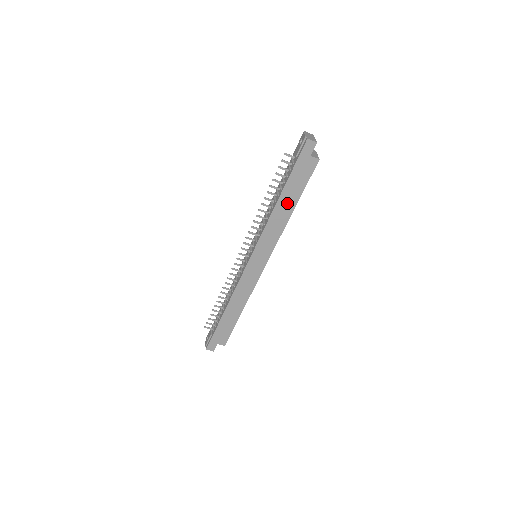
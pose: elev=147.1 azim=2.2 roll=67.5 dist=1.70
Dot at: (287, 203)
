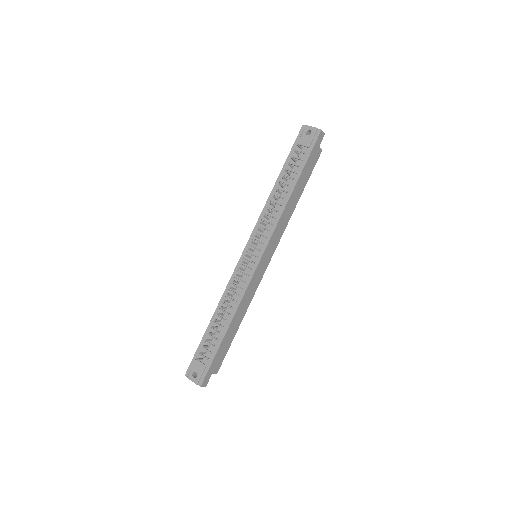
Dot at: (297, 193)
